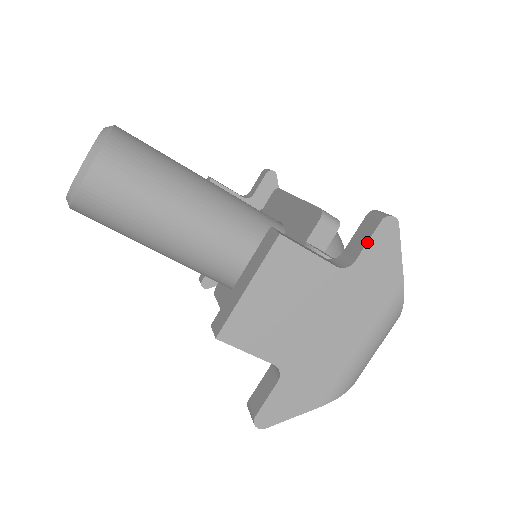
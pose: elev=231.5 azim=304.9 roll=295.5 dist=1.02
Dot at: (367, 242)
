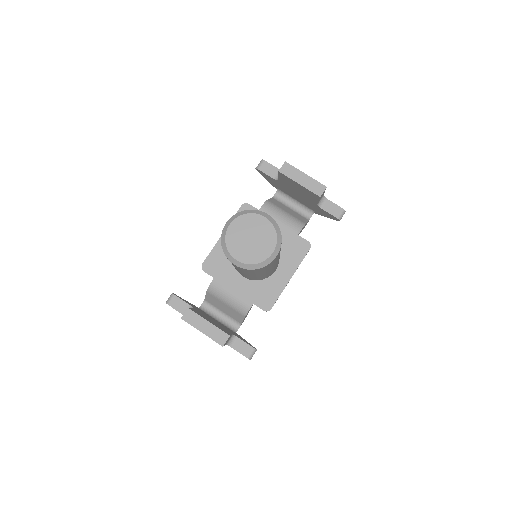
Dot at: (239, 352)
